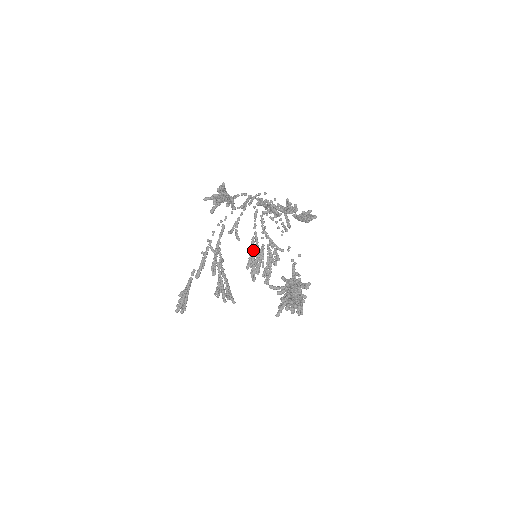
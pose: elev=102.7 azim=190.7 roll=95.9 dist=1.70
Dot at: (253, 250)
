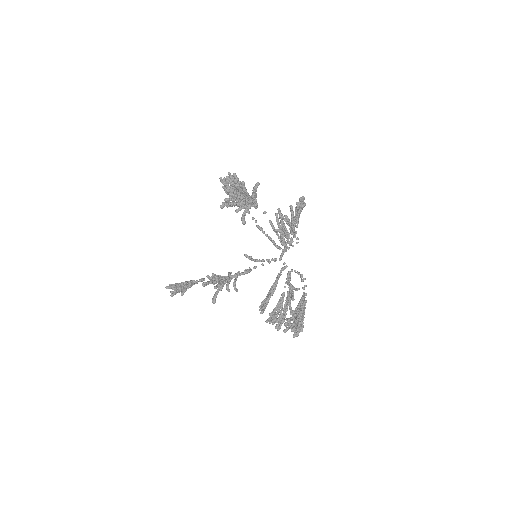
Dot at: (271, 291)
